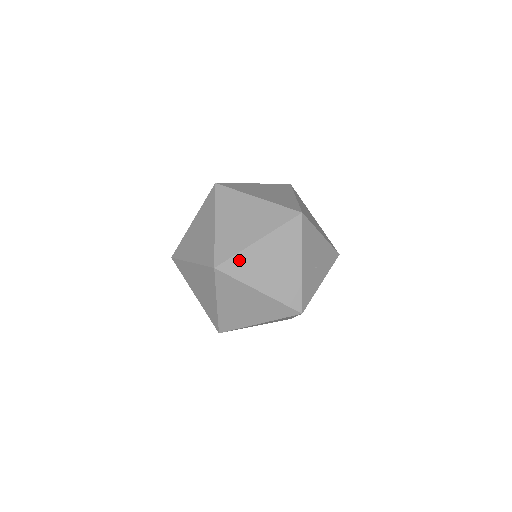
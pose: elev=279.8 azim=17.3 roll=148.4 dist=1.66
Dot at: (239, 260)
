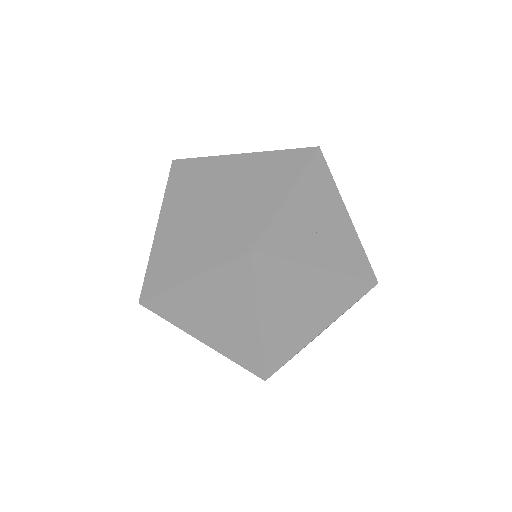
Dot at: (207, 163)
